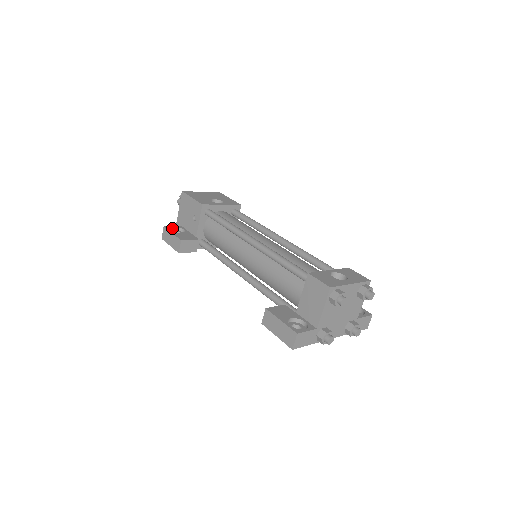
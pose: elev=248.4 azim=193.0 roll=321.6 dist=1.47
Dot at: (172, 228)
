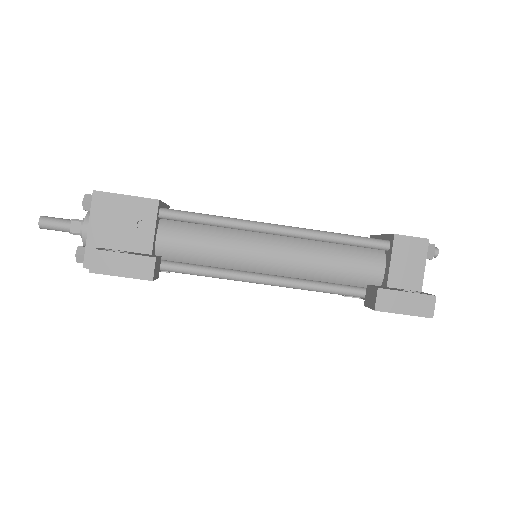
Dot at: occluded
